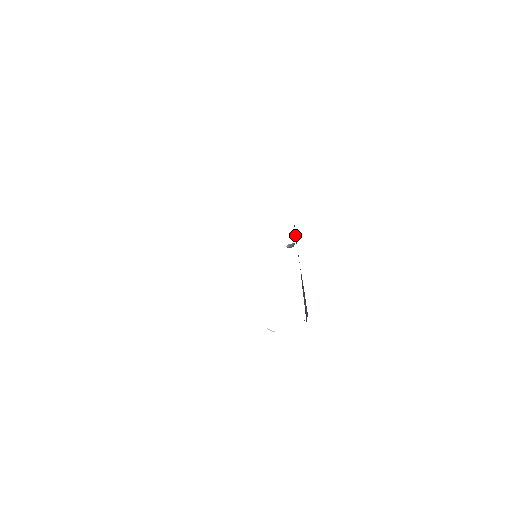
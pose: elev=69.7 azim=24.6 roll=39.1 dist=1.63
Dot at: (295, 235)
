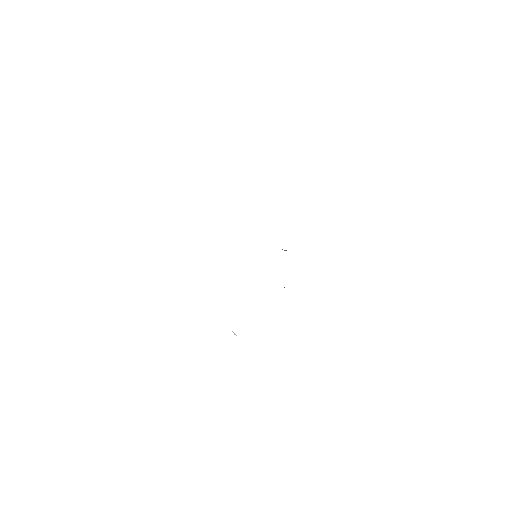
Dot at: occluded
